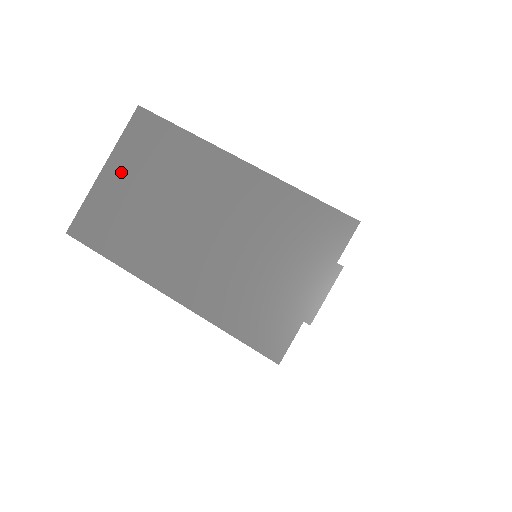
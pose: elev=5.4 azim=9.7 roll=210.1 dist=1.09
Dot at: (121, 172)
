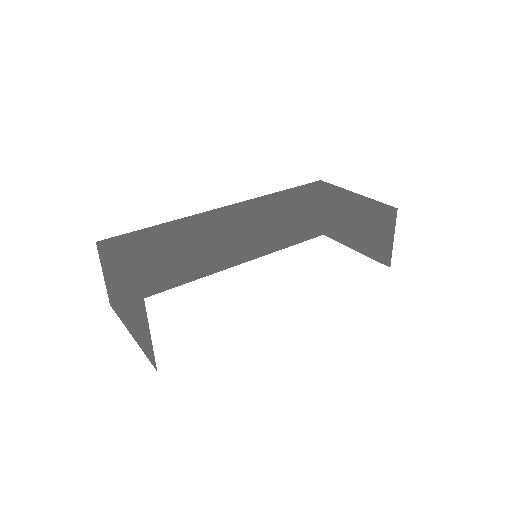
Dot at: (106, 276)
